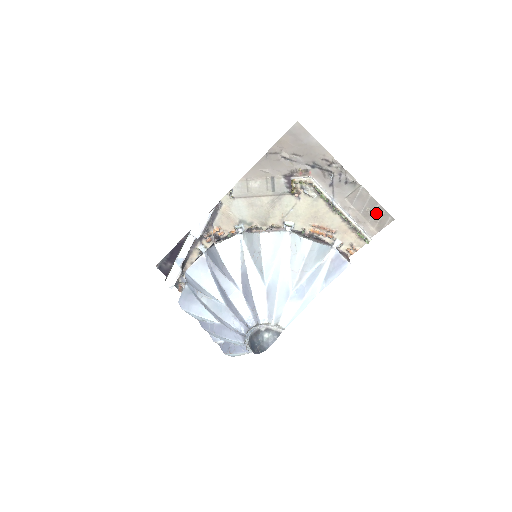
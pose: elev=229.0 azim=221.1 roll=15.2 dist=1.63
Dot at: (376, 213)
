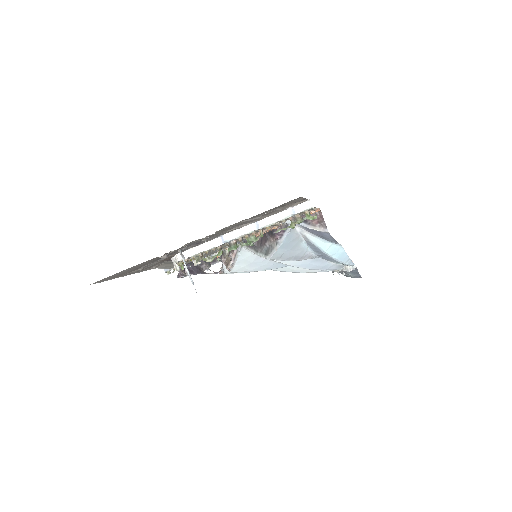
Dot at: (273, 209)
